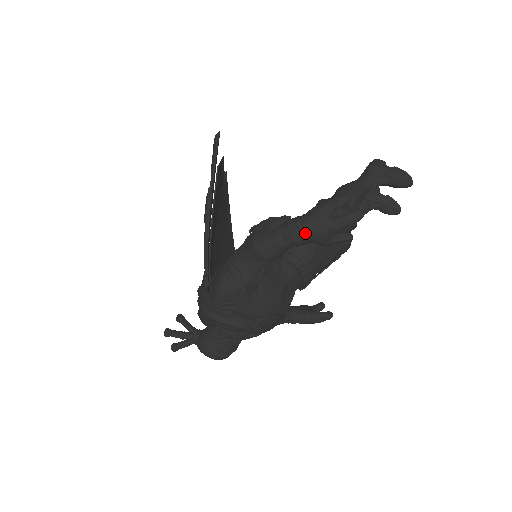
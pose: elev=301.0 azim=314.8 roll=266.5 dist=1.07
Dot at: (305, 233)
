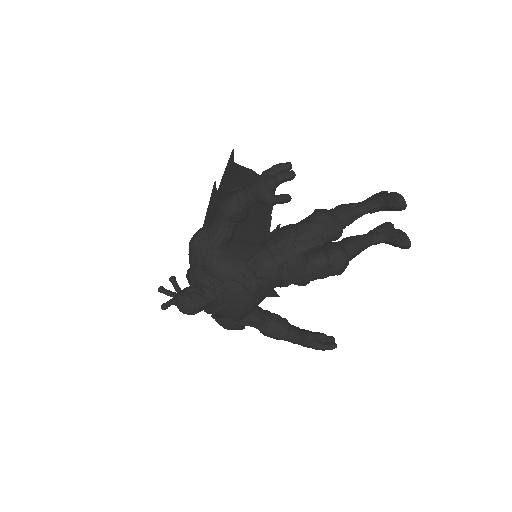
Dot at: (250, 190)
